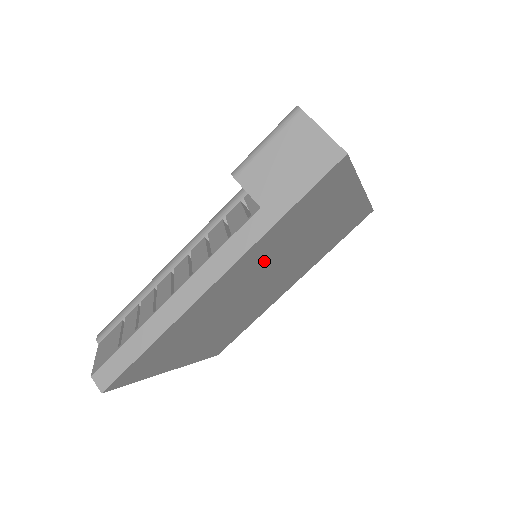
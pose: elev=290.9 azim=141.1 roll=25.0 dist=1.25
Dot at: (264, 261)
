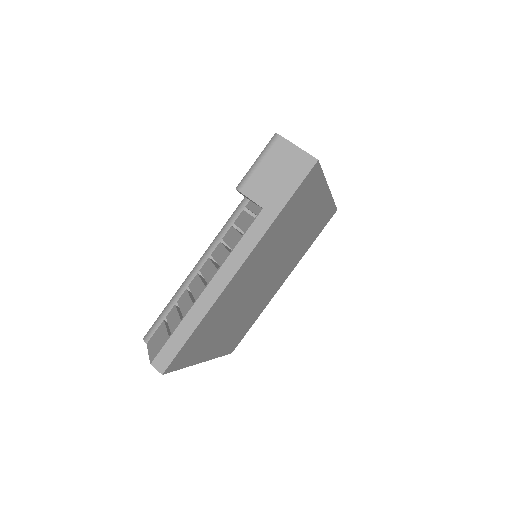
Dot at: (268, 253)
